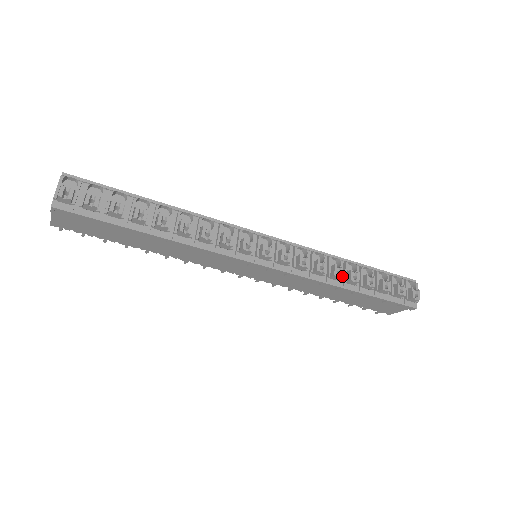
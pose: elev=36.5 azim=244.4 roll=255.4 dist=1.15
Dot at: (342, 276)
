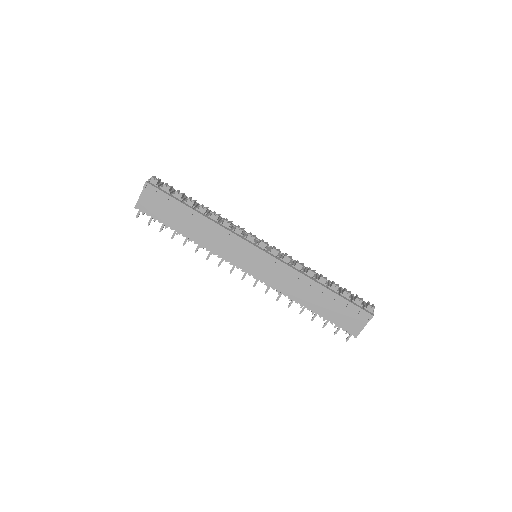
Dot at: (314, 272)
